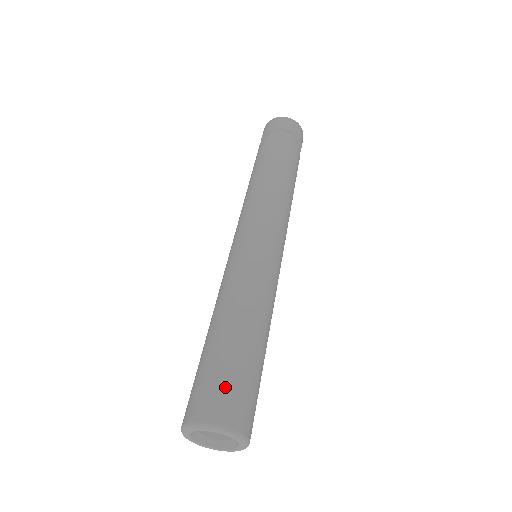
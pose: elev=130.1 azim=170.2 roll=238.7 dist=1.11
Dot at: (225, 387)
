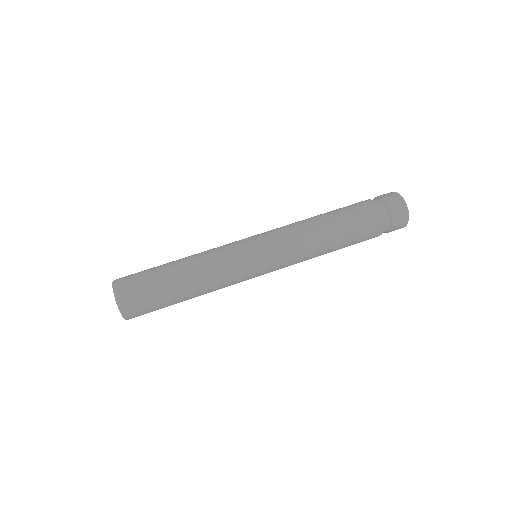
Dot at: (140, 289)
